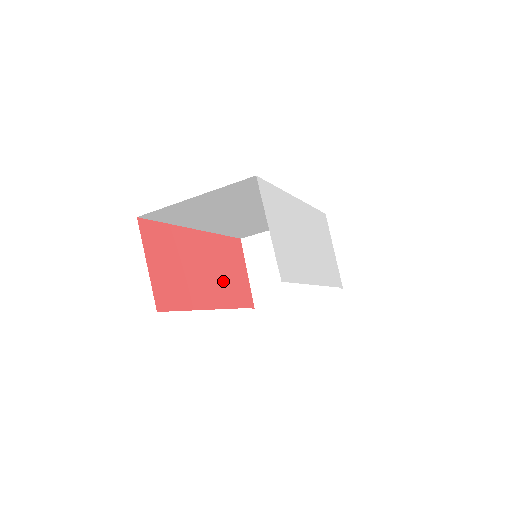
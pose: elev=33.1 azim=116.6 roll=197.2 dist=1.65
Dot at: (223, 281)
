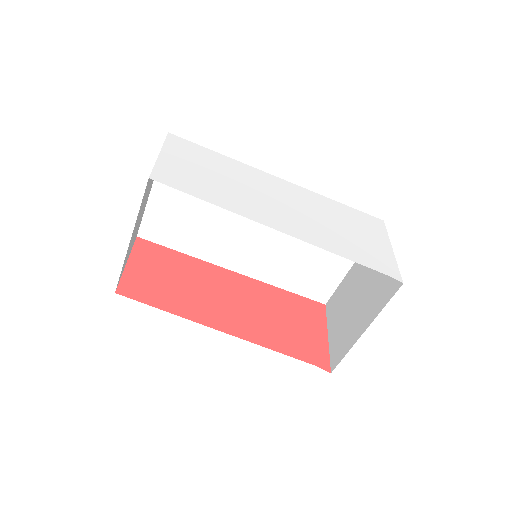
Dot at: (261, 320)
